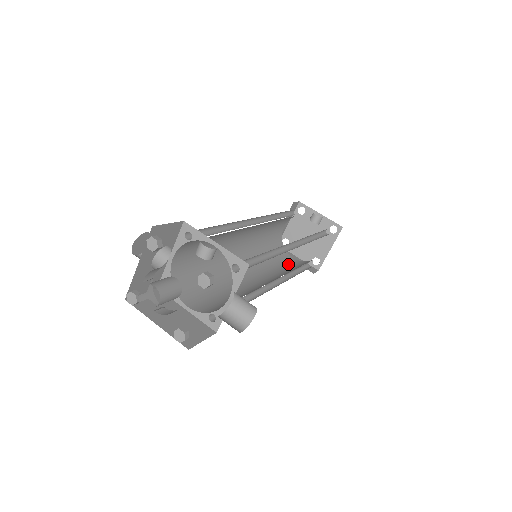
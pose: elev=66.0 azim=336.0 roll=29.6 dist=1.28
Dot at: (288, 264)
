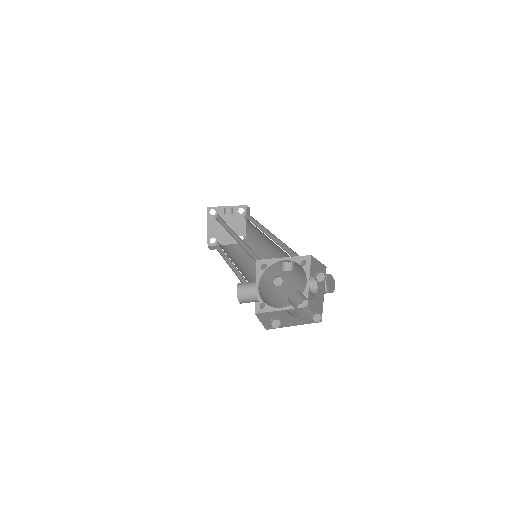
Dot at: (239, 252)
